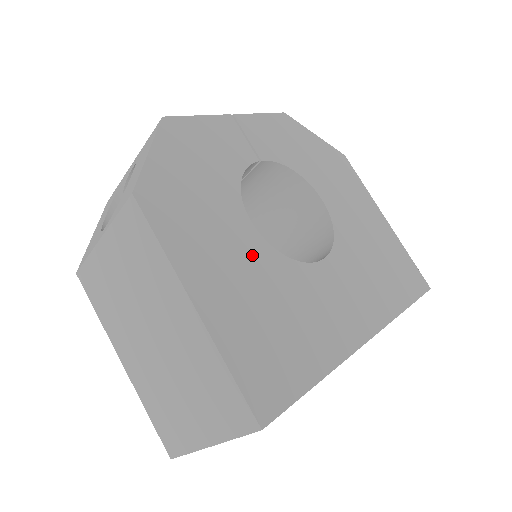
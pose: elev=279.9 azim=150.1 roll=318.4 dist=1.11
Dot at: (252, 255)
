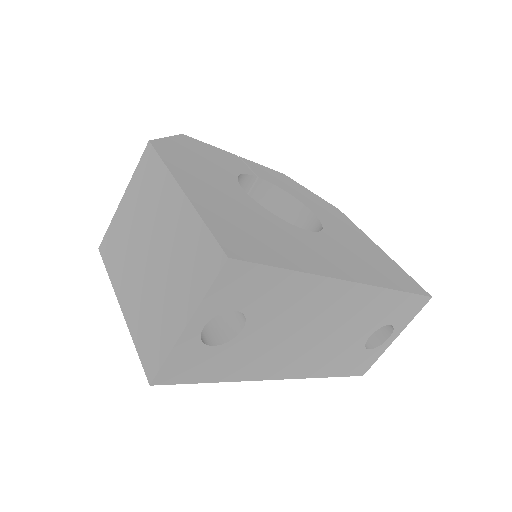
Dot at: (240, 199)
